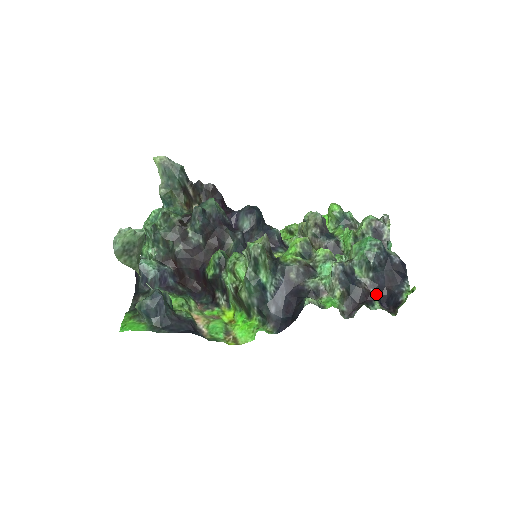
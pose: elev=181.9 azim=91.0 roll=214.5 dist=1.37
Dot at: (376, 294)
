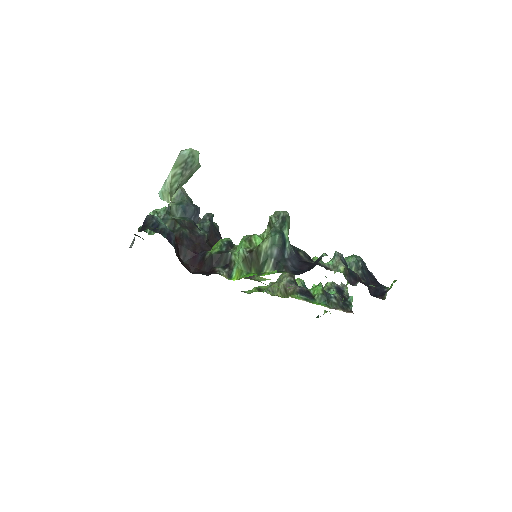
Dot at: (366, 285)
